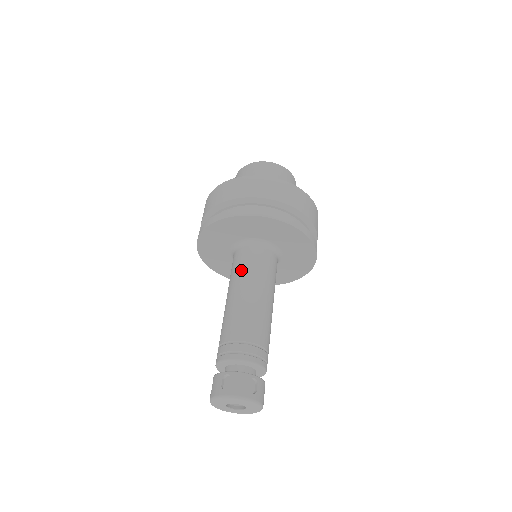
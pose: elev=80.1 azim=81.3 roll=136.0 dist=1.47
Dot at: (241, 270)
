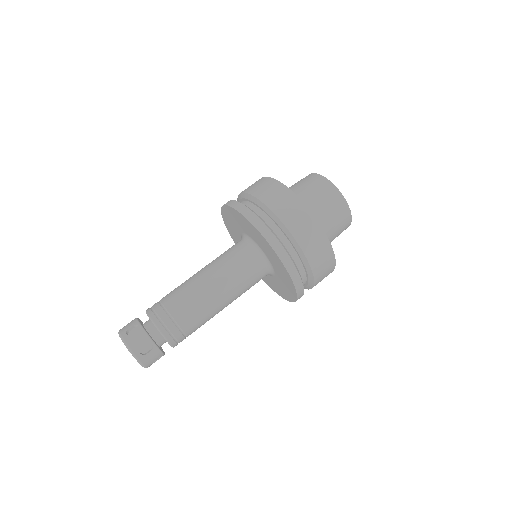
Dot at: (224, 259)
